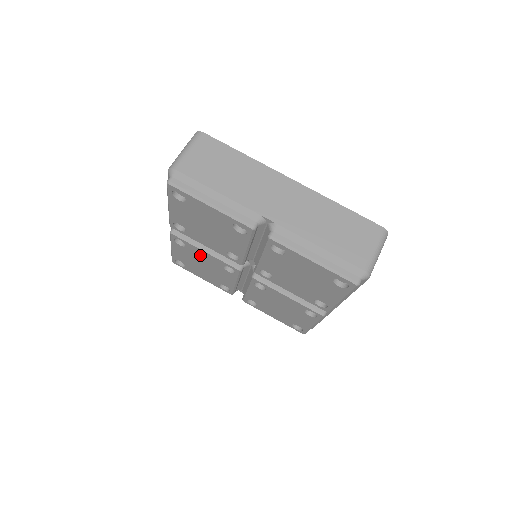
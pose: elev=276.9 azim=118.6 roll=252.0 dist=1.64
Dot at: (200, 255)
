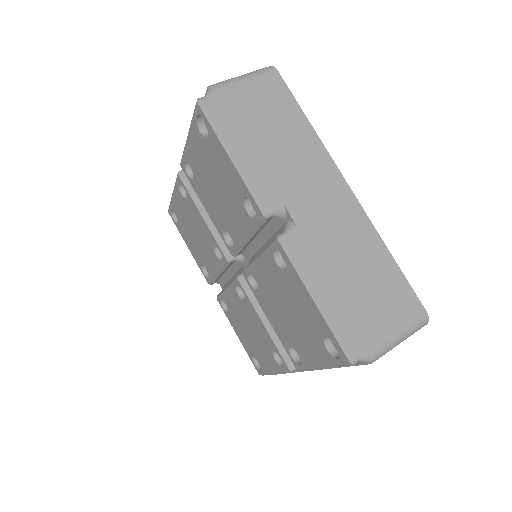
Dot at: (196, 218)
